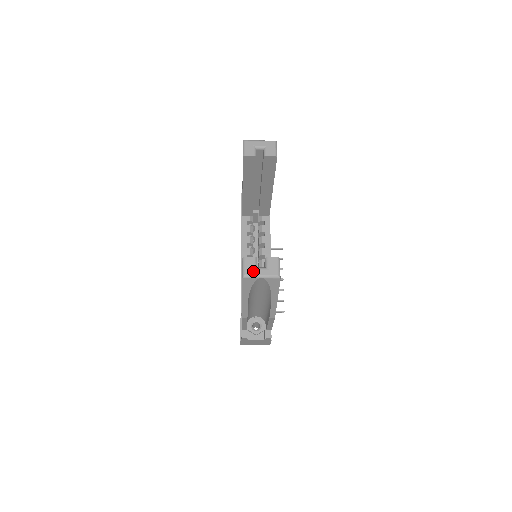
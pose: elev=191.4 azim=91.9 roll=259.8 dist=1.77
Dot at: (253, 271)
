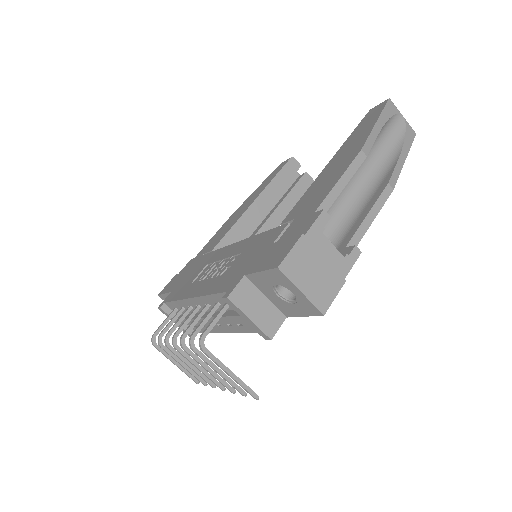
Dot at: occluded
